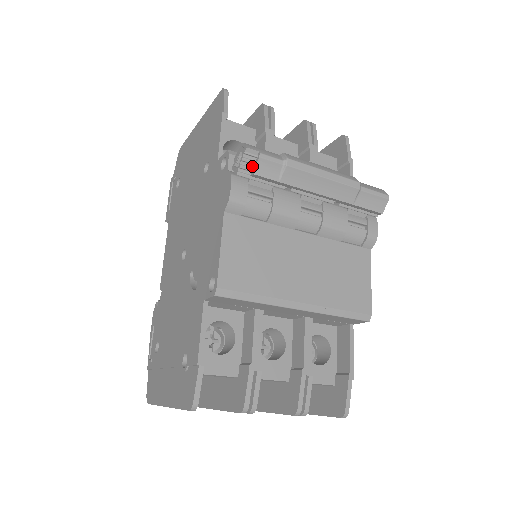
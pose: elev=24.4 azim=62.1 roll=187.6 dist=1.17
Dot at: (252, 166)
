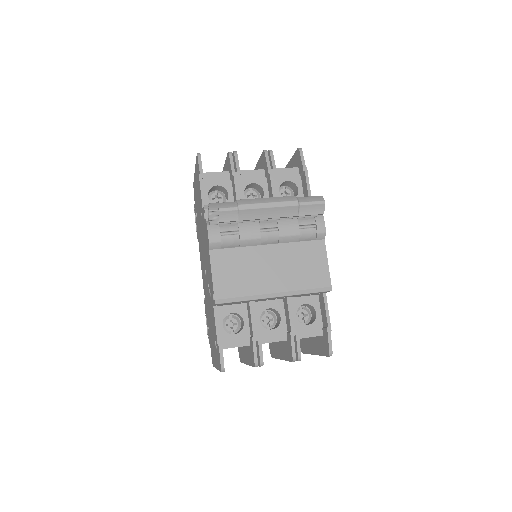
Dot at: (218, 216)
